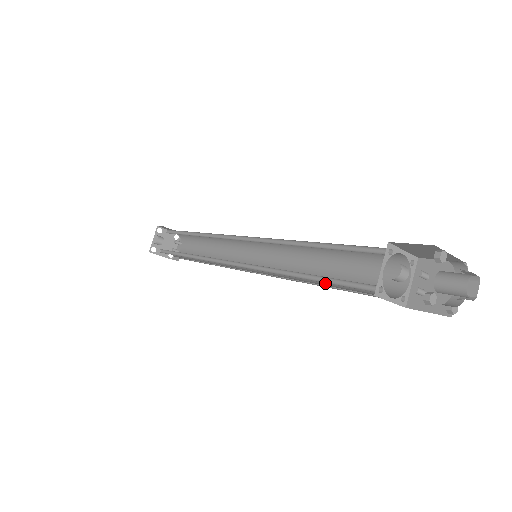
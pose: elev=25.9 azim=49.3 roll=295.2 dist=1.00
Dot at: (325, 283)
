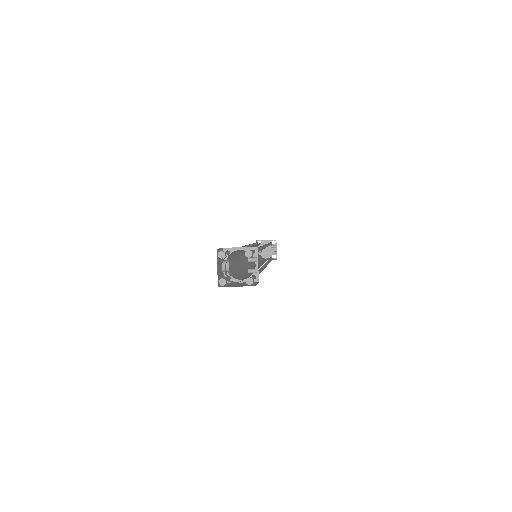
Dot at: occluded
